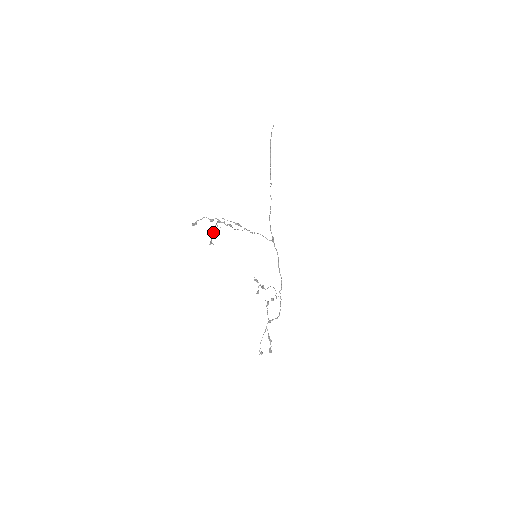
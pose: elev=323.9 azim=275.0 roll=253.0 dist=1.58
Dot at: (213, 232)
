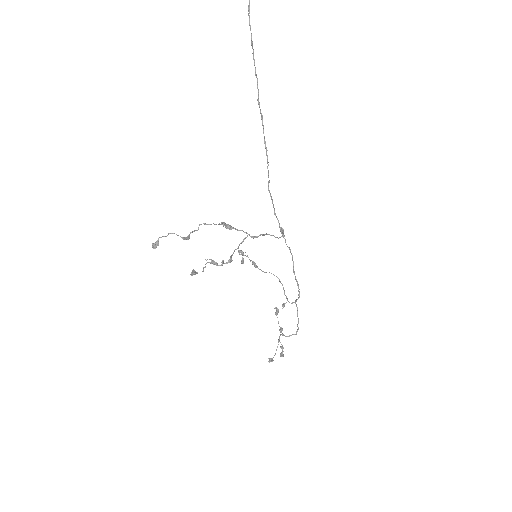
Dot at: occluded
